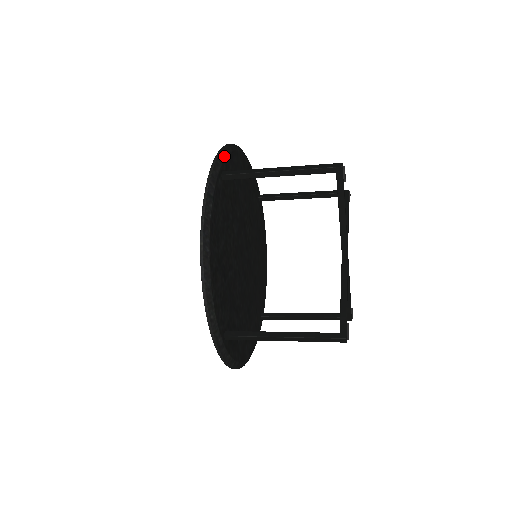
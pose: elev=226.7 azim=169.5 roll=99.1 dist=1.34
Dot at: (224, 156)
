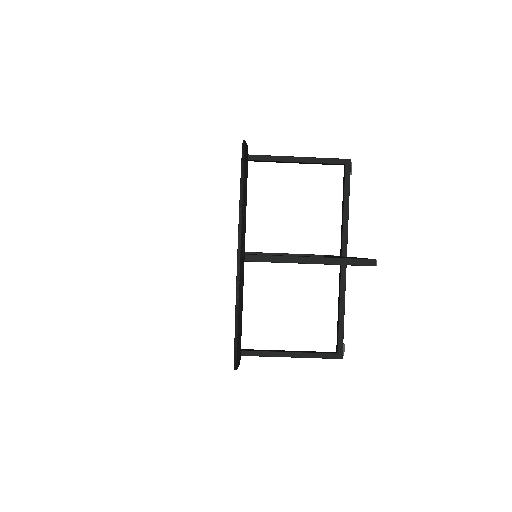
Dot at: occluded
